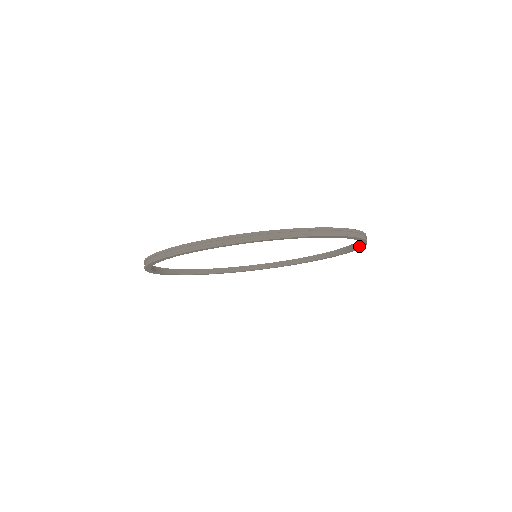
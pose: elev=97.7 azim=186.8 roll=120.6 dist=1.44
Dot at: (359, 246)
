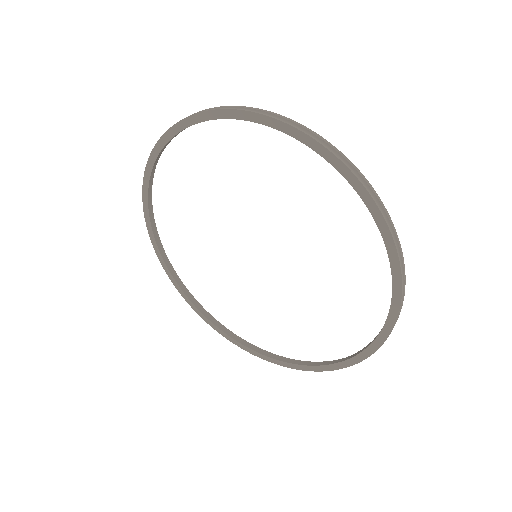
Dot at: (385, 243)
